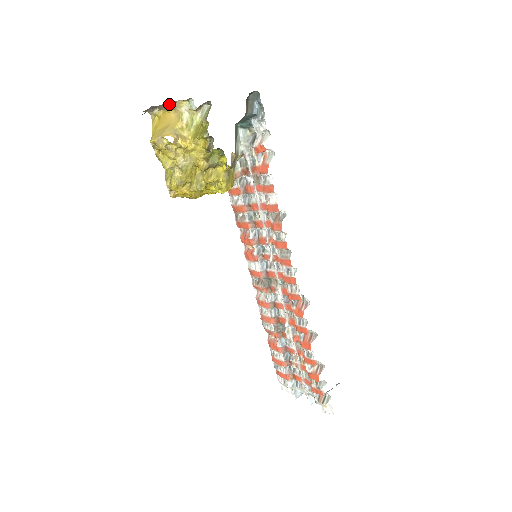
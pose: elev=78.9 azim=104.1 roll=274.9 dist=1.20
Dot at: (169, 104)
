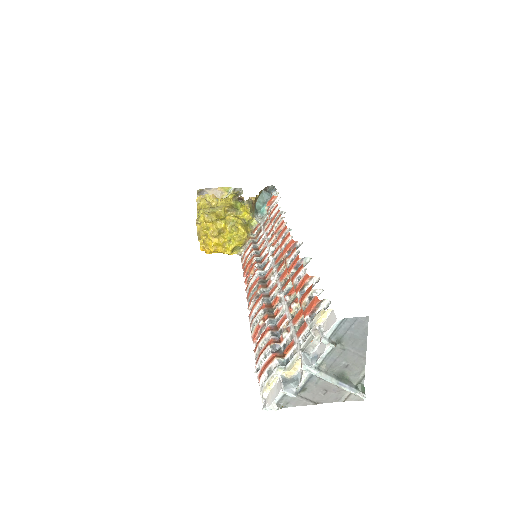
Dot at: (216, 196)
